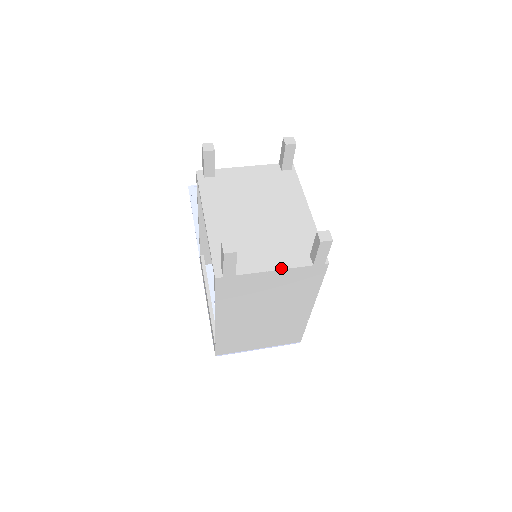
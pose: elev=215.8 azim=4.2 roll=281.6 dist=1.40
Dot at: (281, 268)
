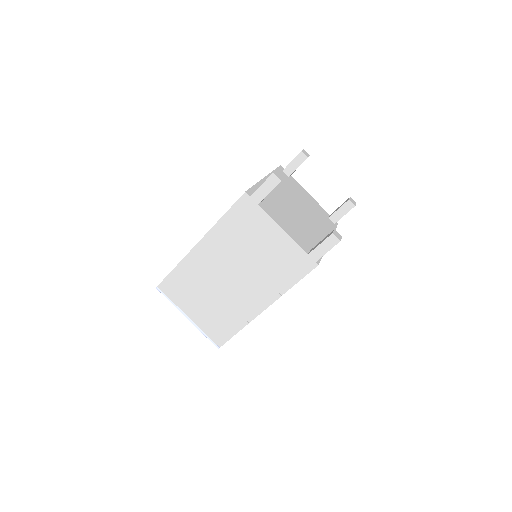
Dot at: (288, 233)
